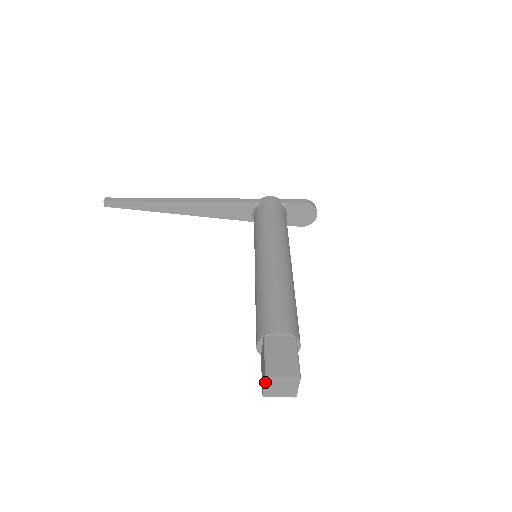
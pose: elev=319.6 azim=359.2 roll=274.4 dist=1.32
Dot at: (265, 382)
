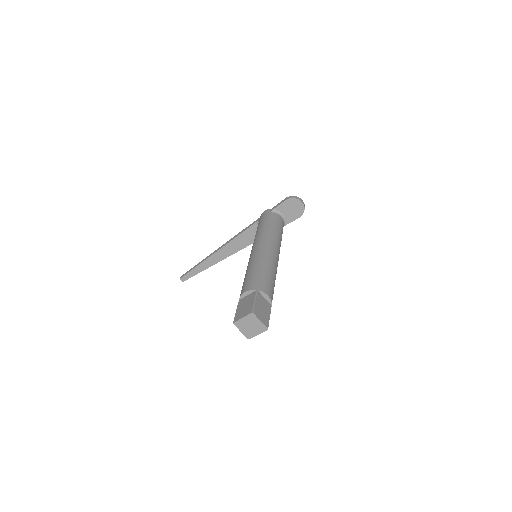
Dot at: (238, 328)
